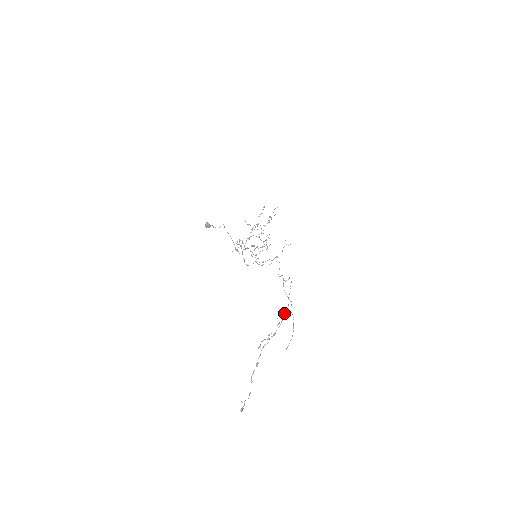
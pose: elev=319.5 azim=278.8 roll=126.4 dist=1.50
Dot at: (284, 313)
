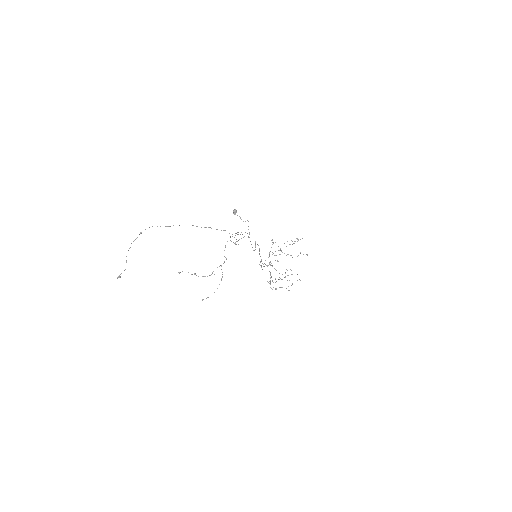
Dot at: occluded
